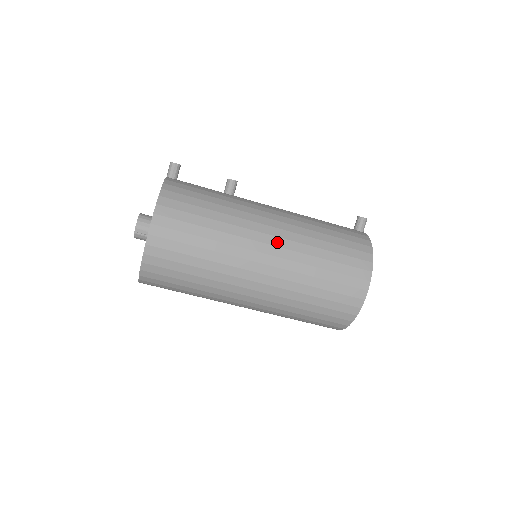
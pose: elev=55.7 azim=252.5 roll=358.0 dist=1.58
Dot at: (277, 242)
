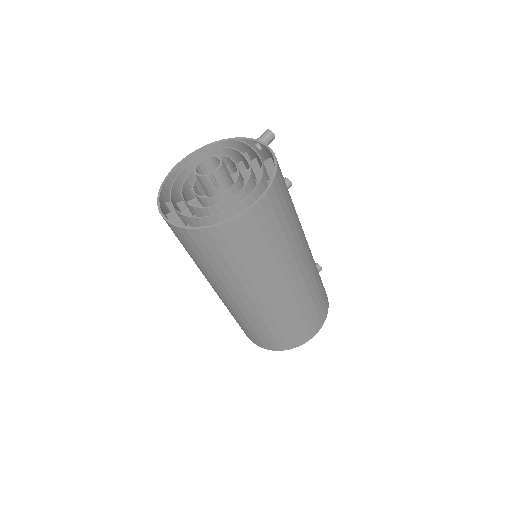
Dot at: (307, 265)
